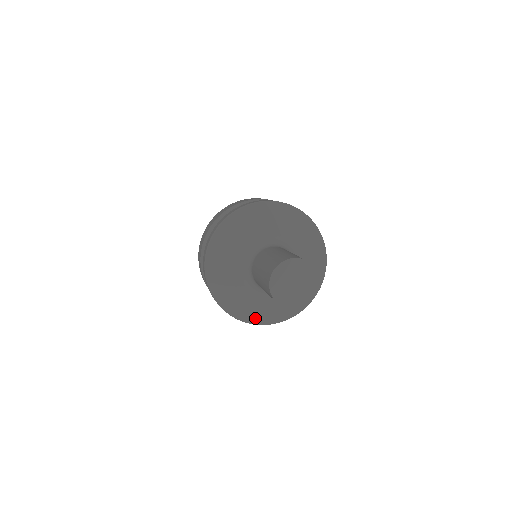
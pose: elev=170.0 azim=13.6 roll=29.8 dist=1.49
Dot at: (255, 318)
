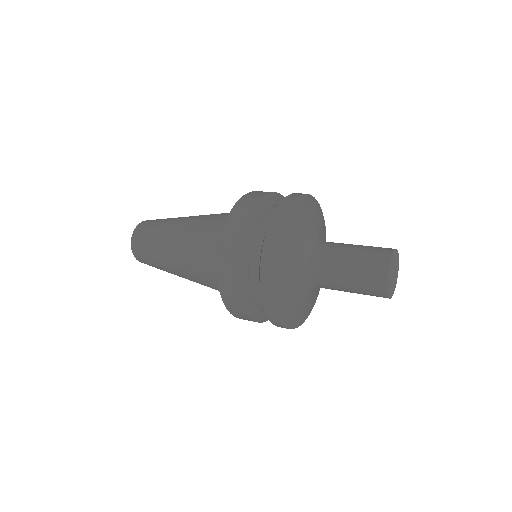
Dot at: (301, 320)
